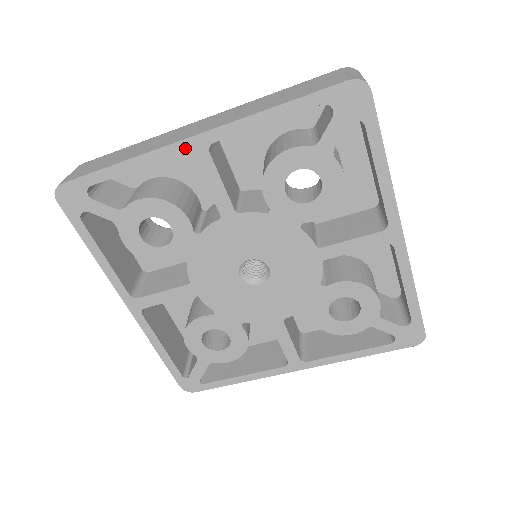
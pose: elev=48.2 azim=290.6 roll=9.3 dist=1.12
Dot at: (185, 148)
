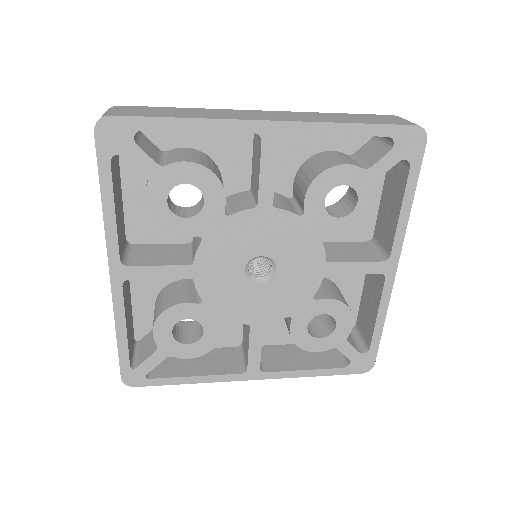
Dot at: (258, 129)
